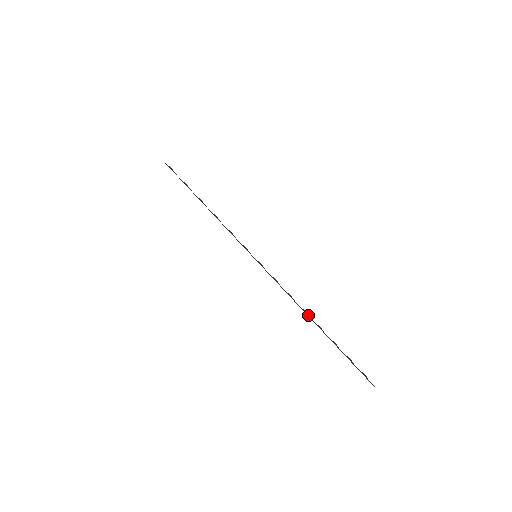
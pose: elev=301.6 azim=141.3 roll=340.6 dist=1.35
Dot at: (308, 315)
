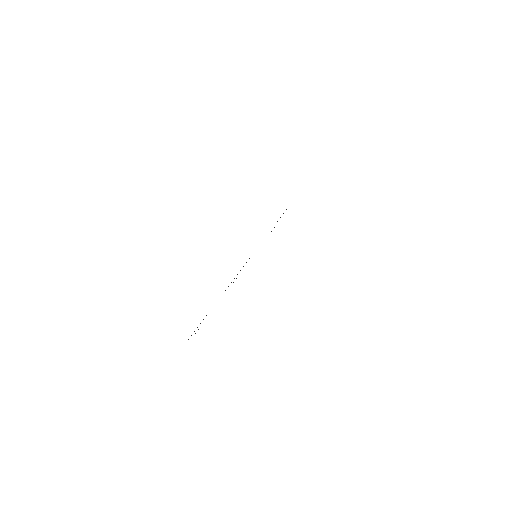
Dot at: occluded
